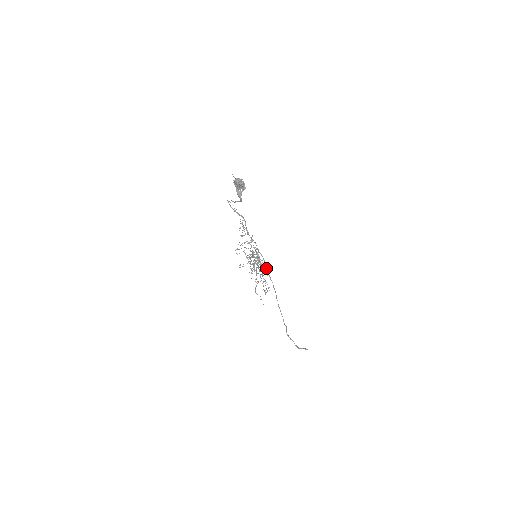
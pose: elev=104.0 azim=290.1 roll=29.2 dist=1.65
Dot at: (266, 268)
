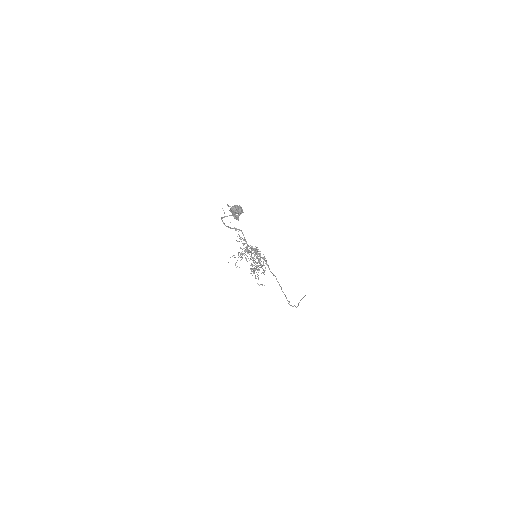
Dot at: (269, 269)
